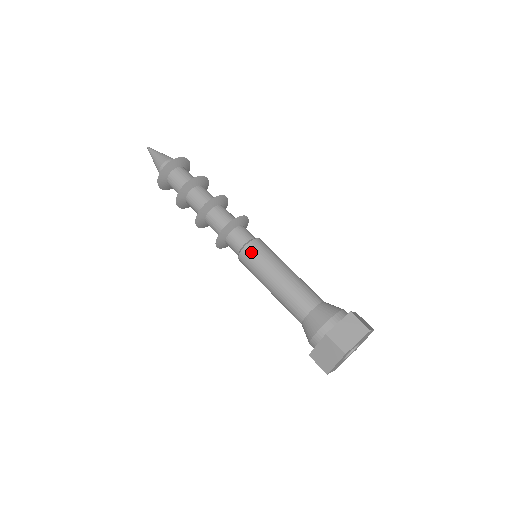
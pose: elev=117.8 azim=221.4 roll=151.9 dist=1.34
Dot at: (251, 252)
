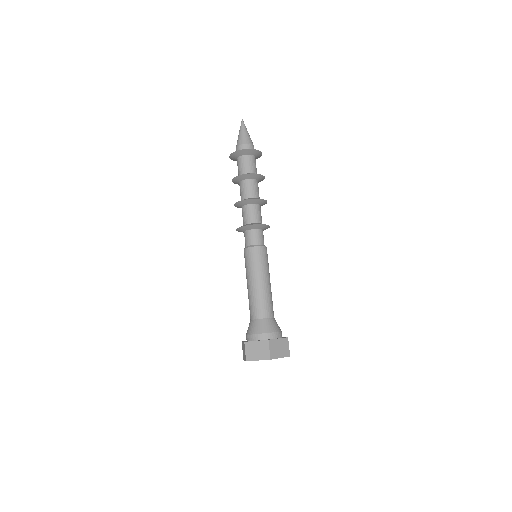
Dot at: (247, 255)
